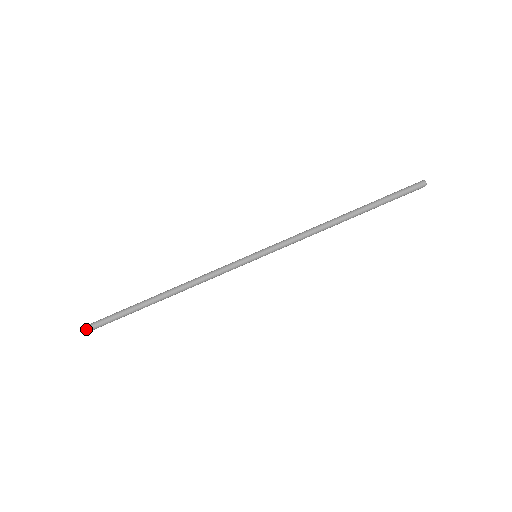
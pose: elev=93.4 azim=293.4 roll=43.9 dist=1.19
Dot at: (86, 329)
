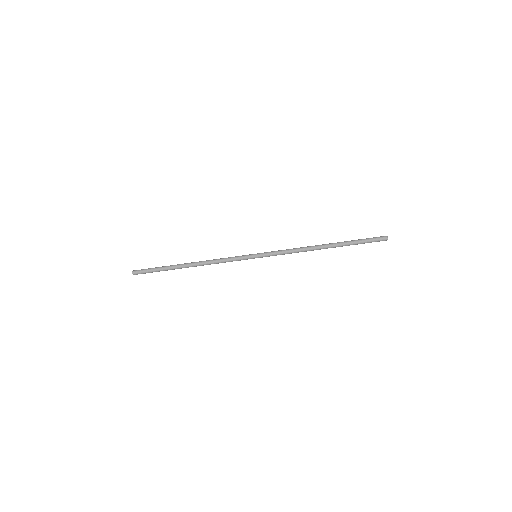
Dot at: (134, 273)
